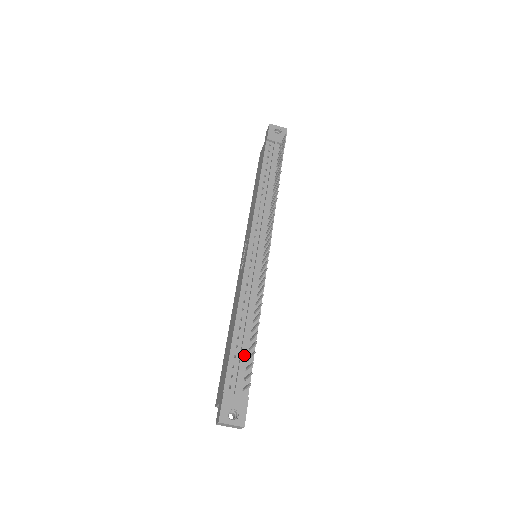
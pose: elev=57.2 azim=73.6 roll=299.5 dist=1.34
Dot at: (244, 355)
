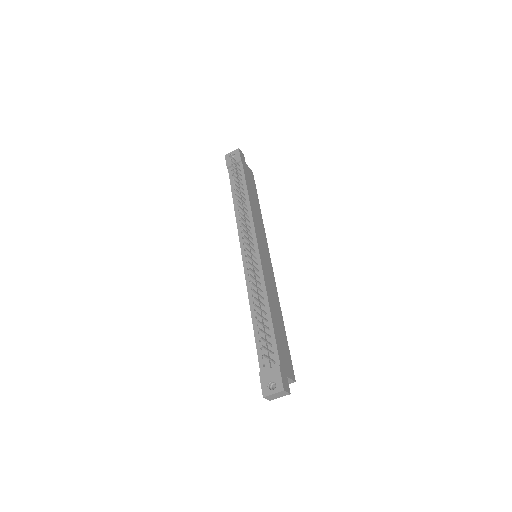
Dot at: (266, 336)
